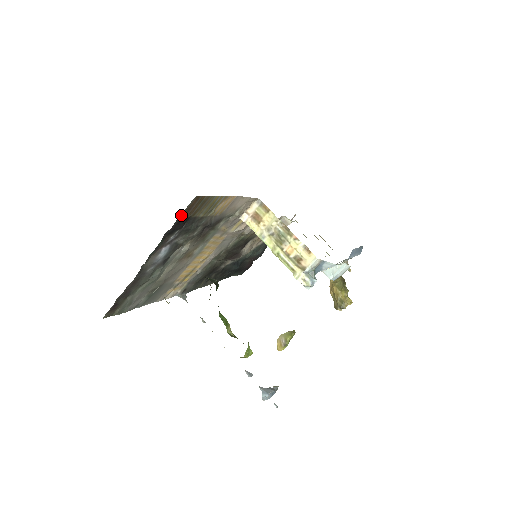
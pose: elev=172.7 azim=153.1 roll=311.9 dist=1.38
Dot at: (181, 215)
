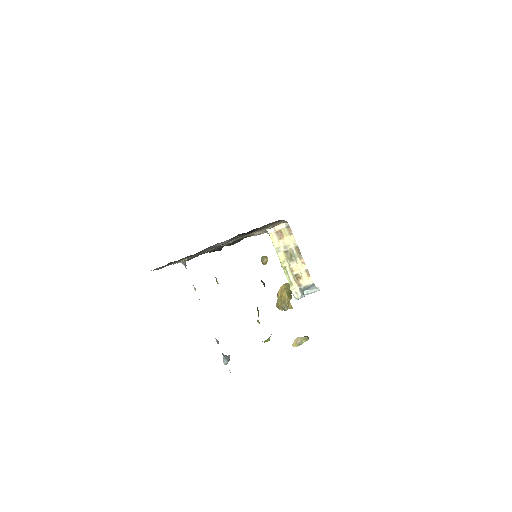
Dot at: occluded
